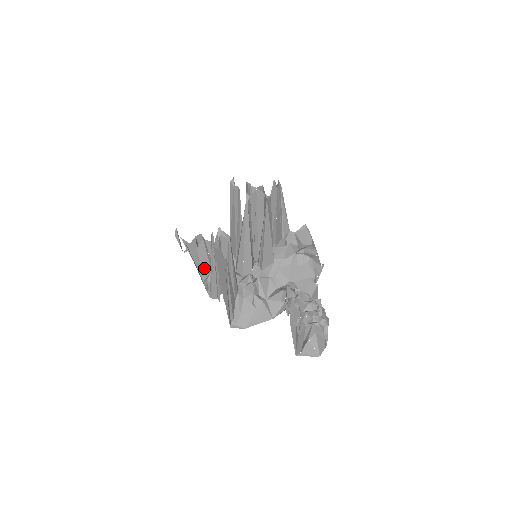
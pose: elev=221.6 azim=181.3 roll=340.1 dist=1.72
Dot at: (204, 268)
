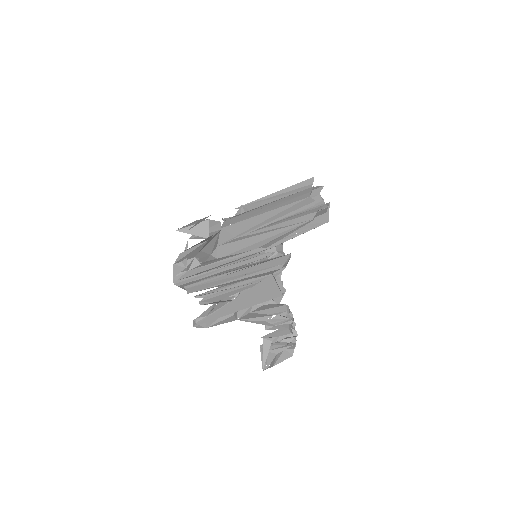
Dot at: (191, 254)
